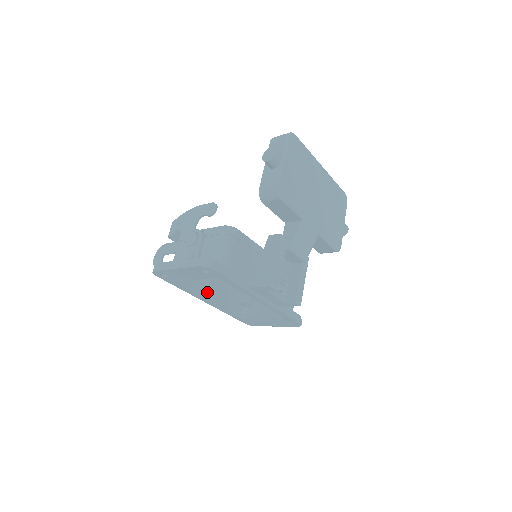
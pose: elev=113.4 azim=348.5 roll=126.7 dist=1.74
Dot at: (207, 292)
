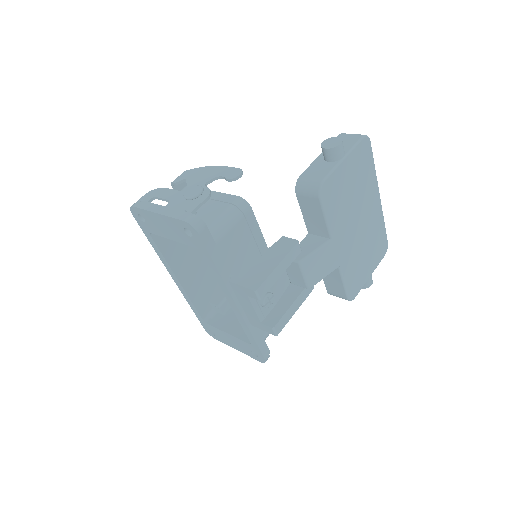
Dot at: (181, 268)
